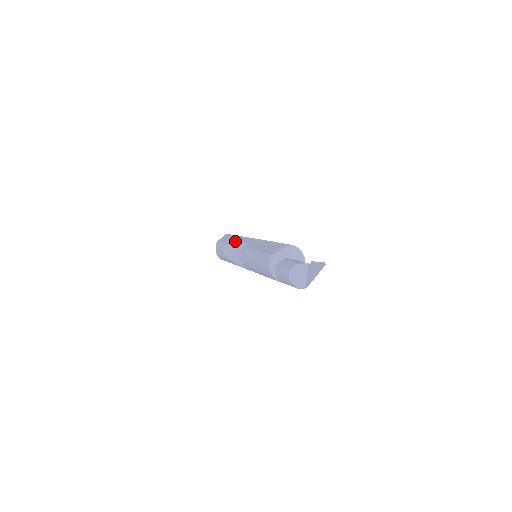
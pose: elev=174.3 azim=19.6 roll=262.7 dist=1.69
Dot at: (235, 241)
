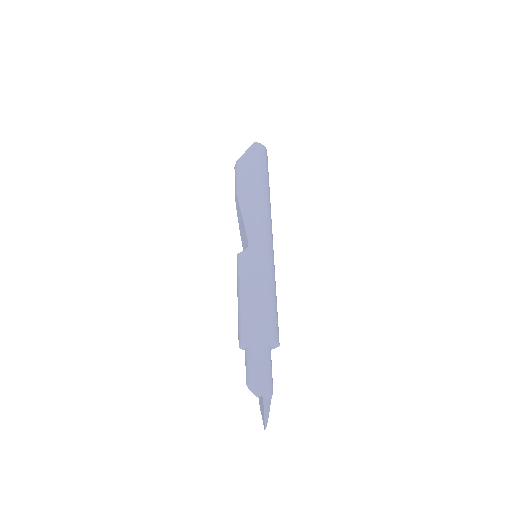
Dot at: (244, 208)
